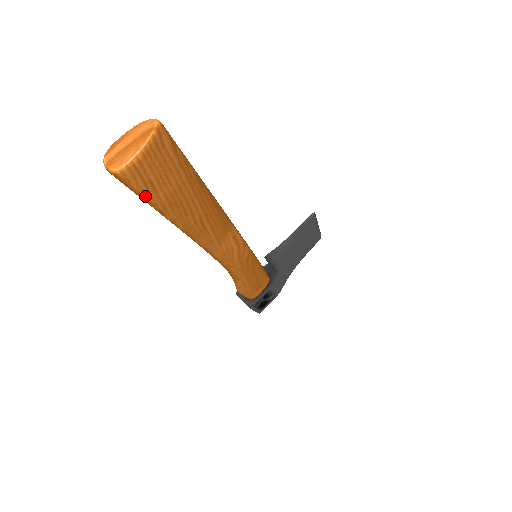
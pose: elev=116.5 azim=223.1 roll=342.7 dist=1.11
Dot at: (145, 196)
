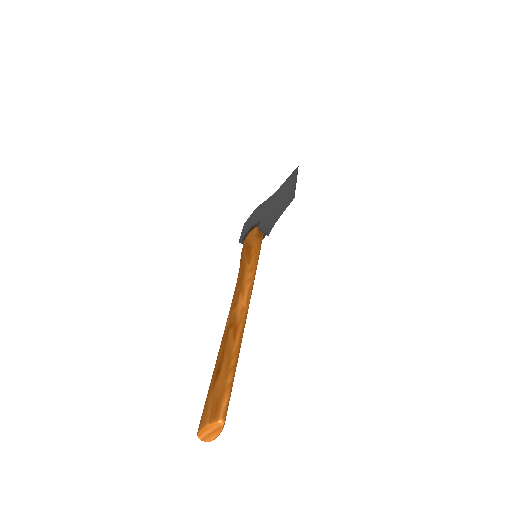
Dot at: occluded
